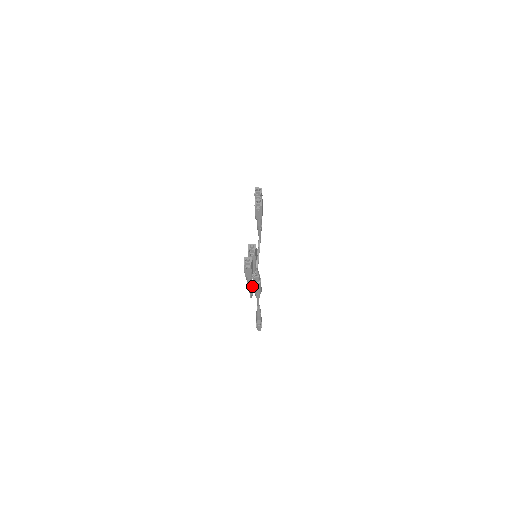
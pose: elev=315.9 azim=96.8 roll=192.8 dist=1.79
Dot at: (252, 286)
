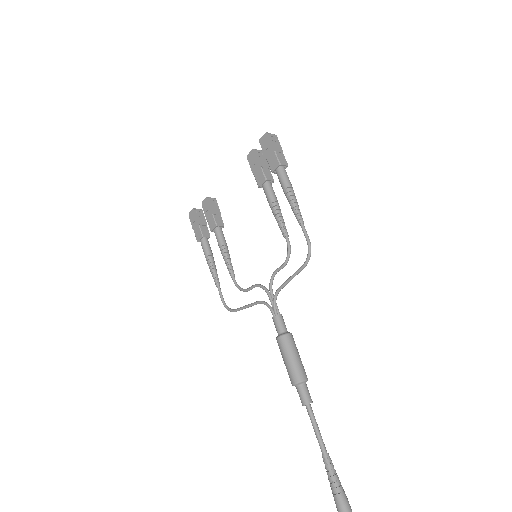
Dot at: occluded
